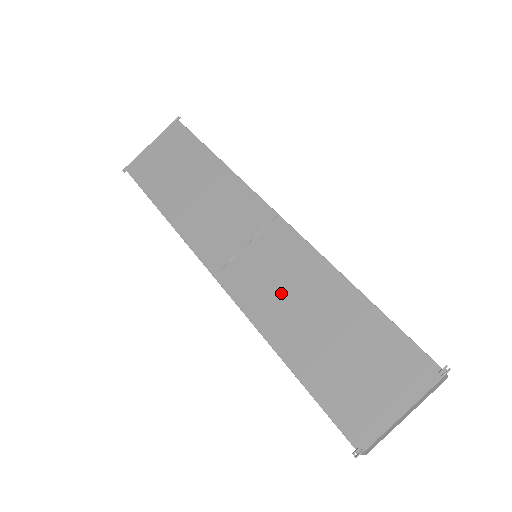
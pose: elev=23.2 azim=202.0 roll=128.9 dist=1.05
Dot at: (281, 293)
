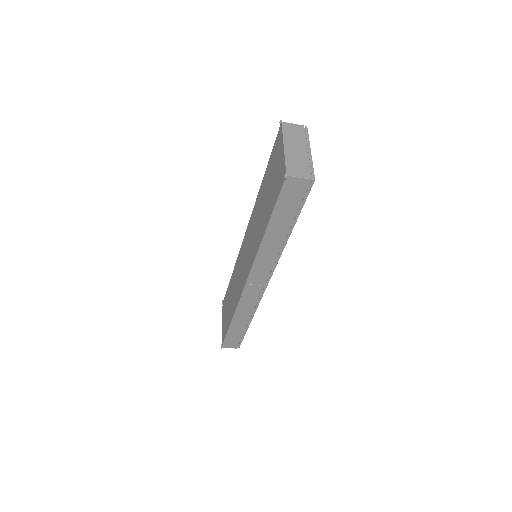
Dot at: (255, 234)
